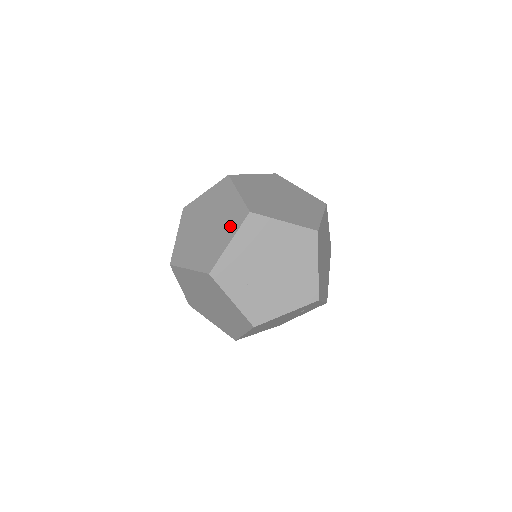
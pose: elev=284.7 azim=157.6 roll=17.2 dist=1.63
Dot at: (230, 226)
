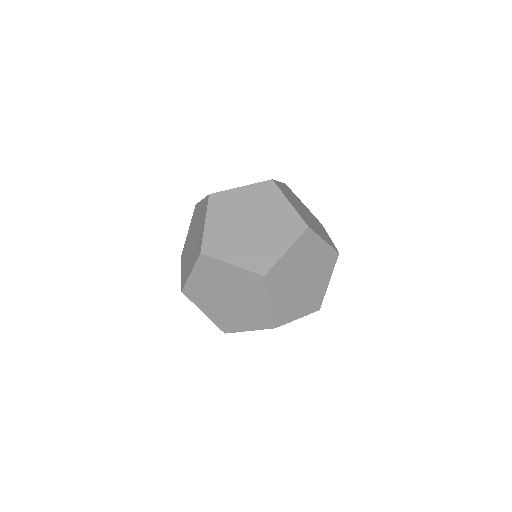
Dot at: occluded
